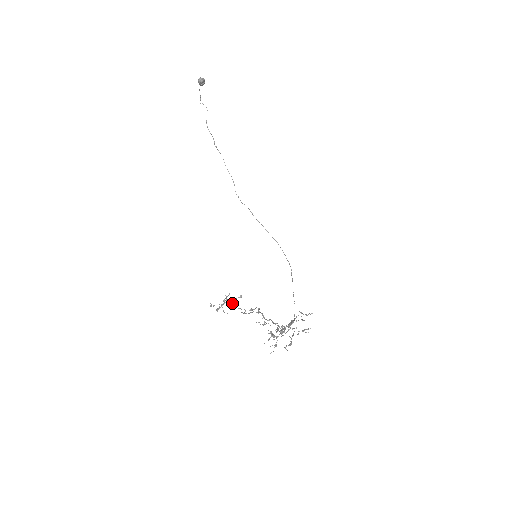
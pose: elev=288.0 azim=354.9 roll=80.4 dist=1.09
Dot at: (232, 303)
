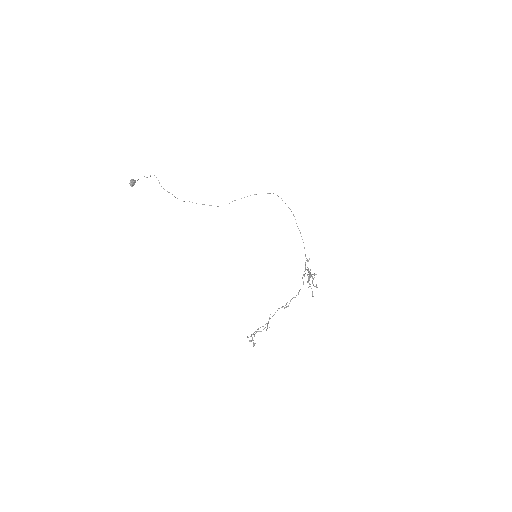
Dot at: (258, 329)
